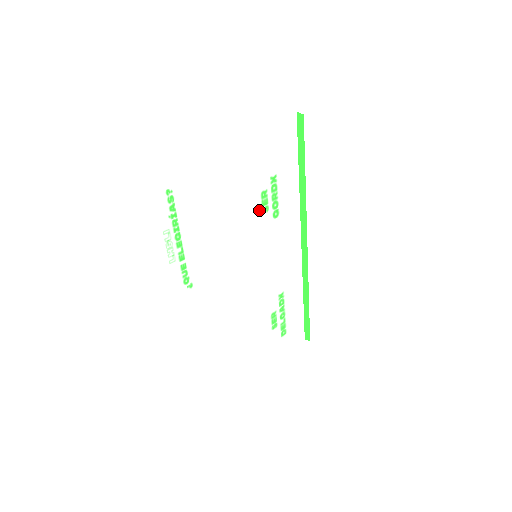
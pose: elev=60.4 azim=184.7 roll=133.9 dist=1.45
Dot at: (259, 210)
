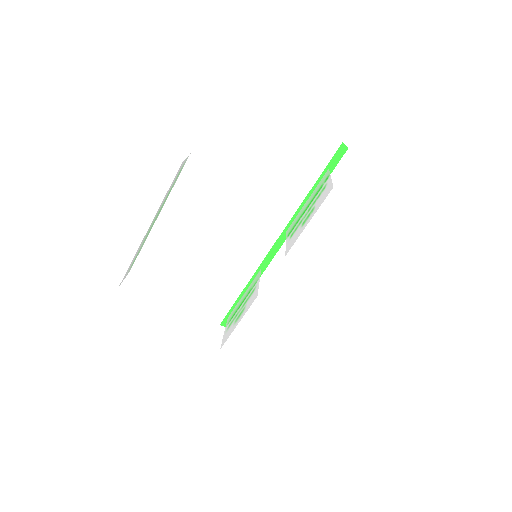
Dot at: occluded
